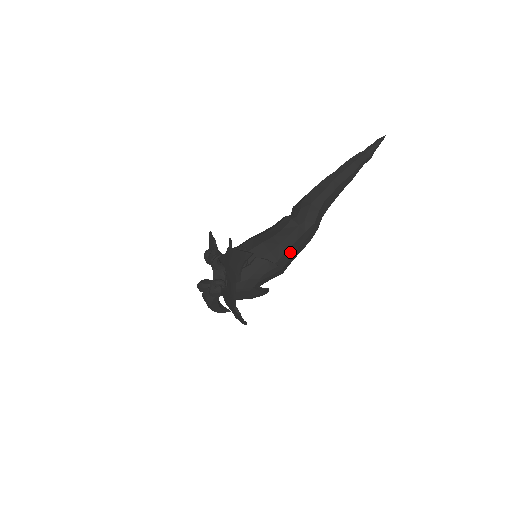
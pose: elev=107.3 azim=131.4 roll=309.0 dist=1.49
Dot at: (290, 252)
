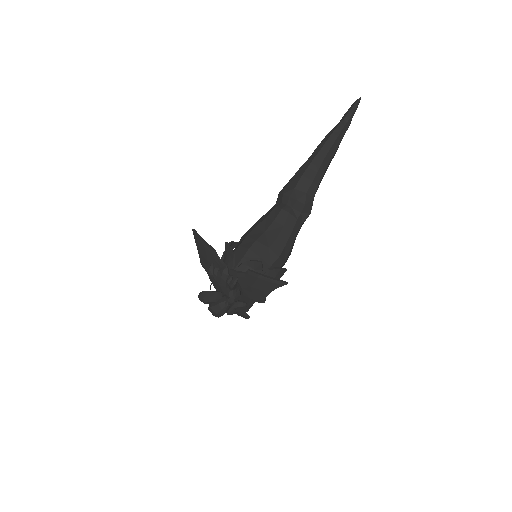
Dot at: (291, 248)
